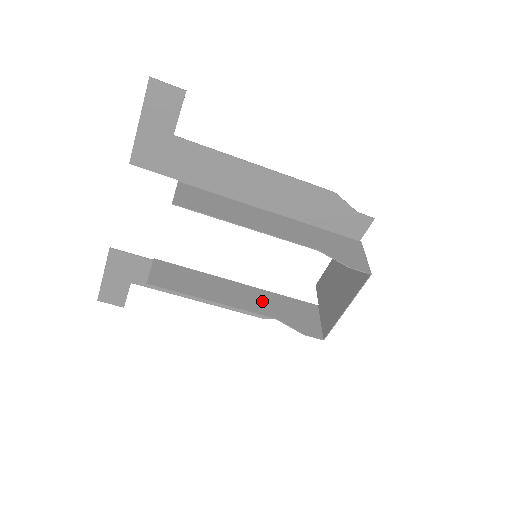
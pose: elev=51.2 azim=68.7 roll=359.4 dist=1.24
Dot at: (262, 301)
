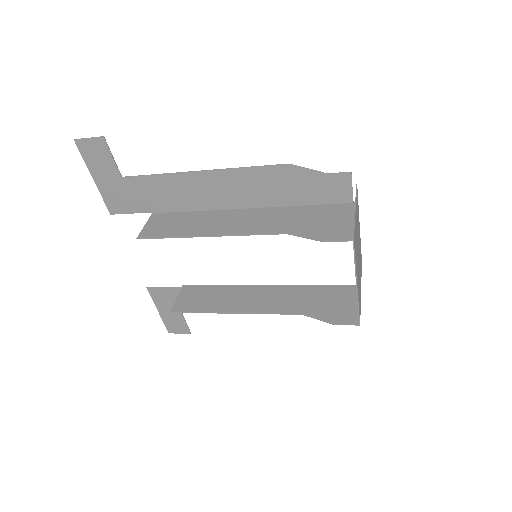
Dot at: (288, 298)
